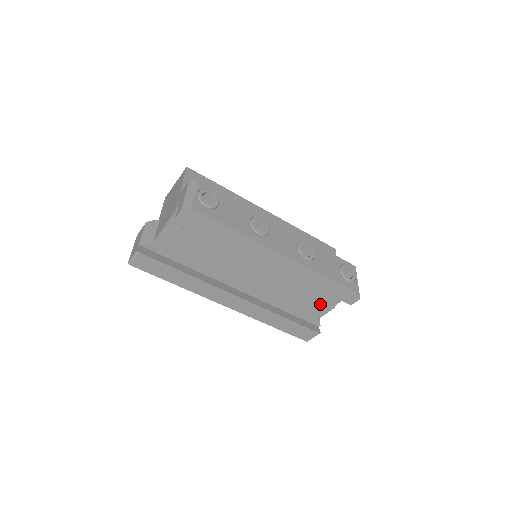
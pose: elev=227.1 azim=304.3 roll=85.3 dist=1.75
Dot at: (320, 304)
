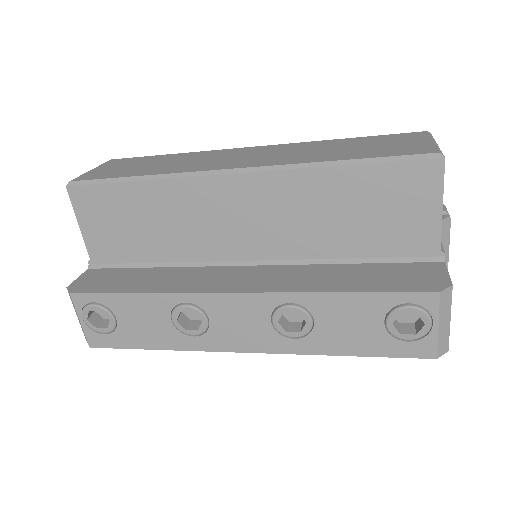
Dot at: occluded
